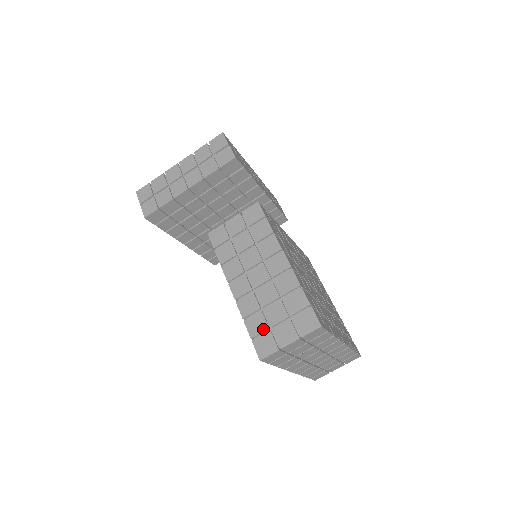
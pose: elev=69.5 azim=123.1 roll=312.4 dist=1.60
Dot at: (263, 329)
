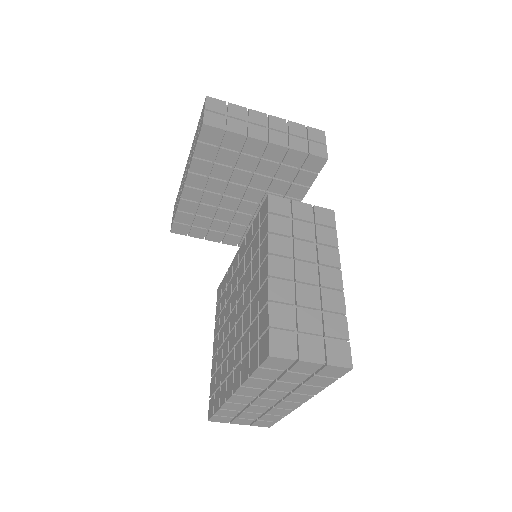
Dot at: (288, 326)
